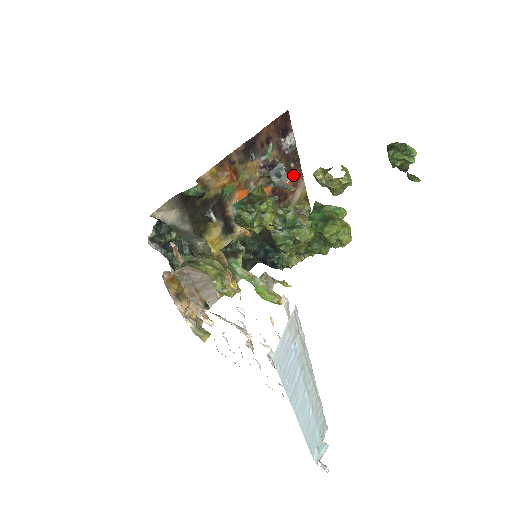
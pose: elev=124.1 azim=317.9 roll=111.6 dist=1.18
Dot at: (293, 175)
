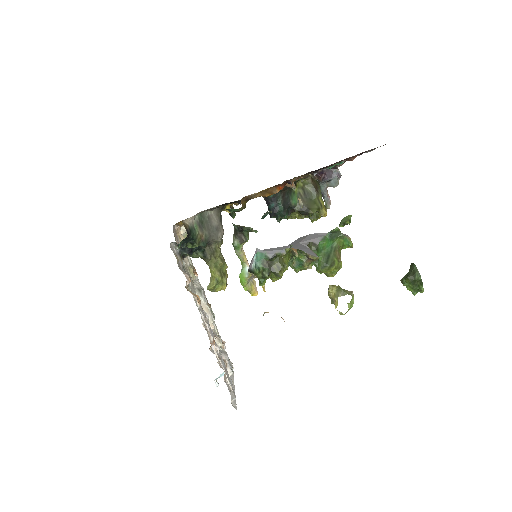
Dot at: occluded
